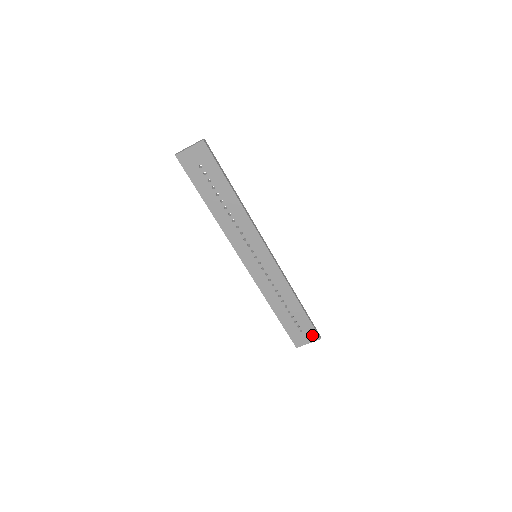
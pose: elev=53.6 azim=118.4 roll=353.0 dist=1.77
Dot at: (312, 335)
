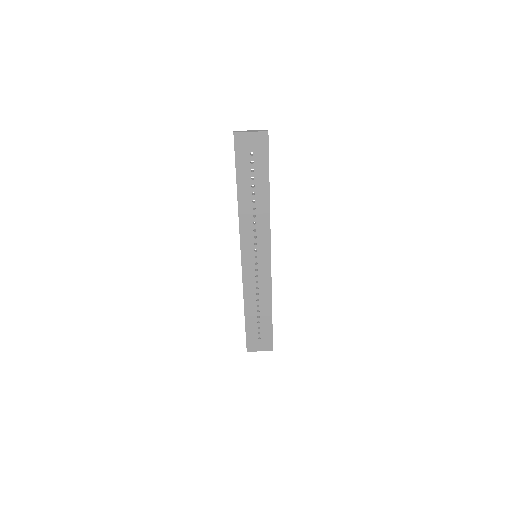
Dot at: (267, 345)
